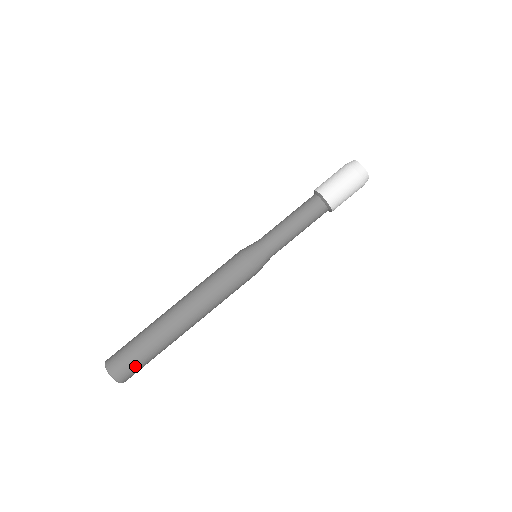
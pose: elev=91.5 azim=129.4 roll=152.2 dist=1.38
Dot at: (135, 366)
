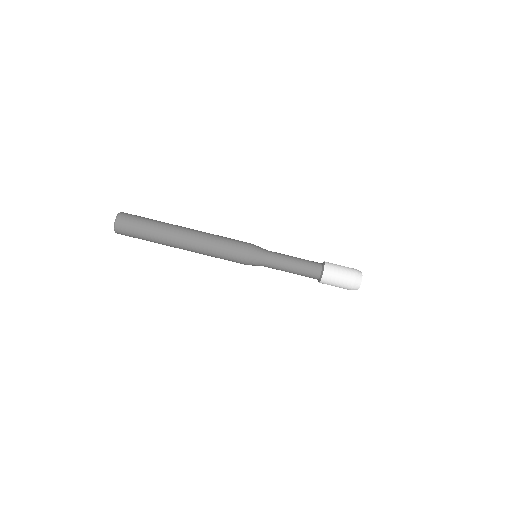
Dot at: (132, 236)
